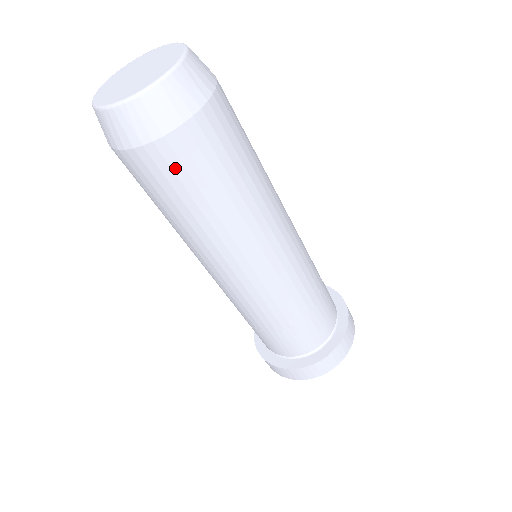
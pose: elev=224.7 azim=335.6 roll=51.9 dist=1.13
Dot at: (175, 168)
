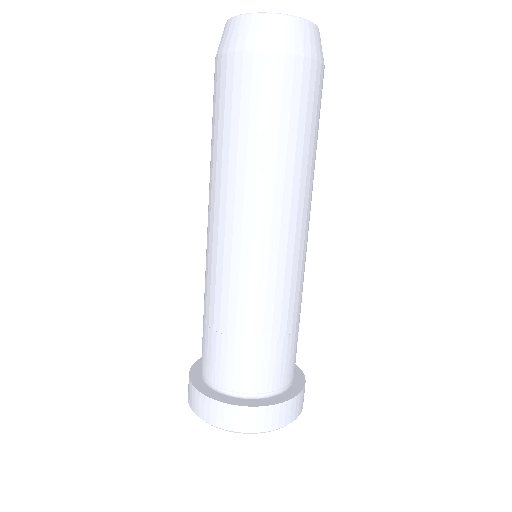
Dot at: (310, 91)
